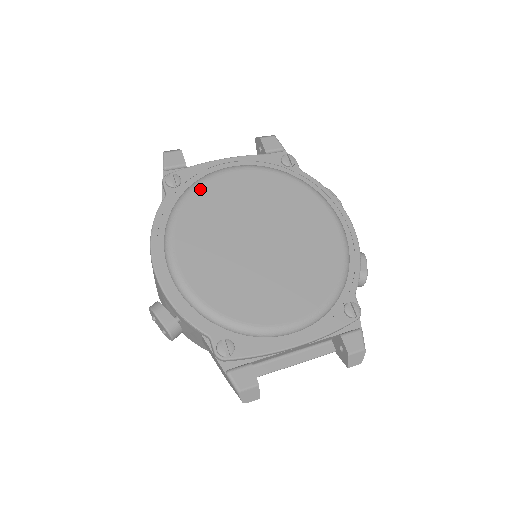
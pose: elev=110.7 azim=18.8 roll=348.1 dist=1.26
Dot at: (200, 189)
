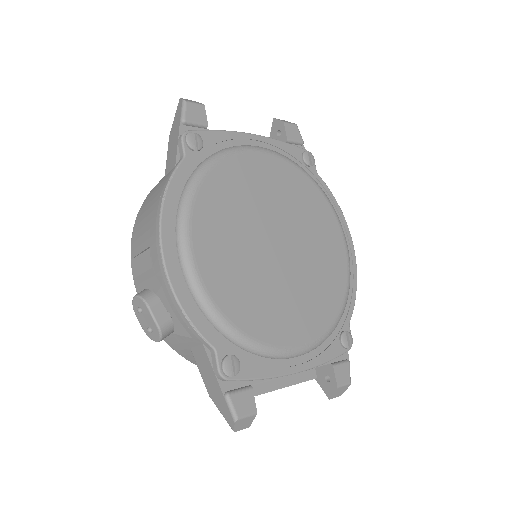
Dot at: (225, 163)
